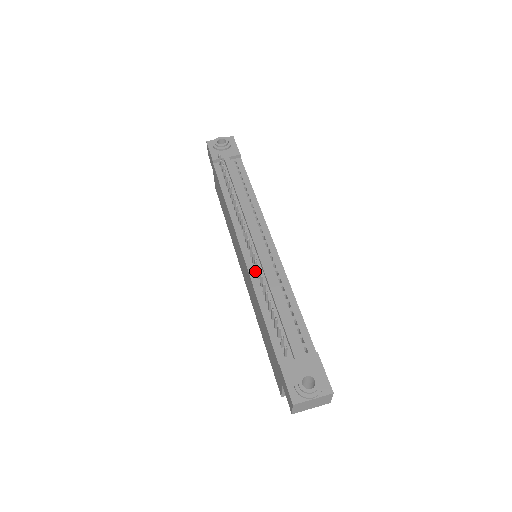
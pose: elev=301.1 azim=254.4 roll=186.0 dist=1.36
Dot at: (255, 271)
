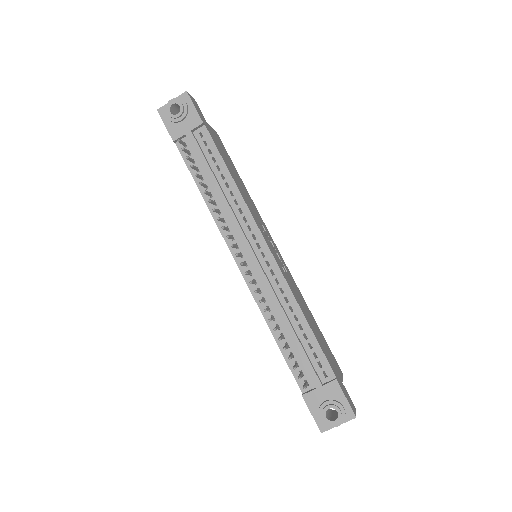
Dot at: (258, 292)
